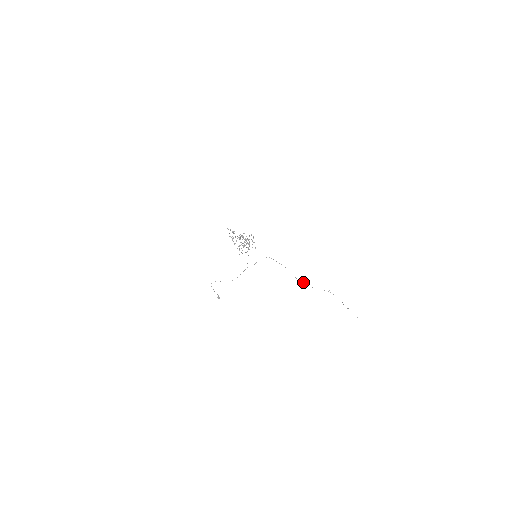
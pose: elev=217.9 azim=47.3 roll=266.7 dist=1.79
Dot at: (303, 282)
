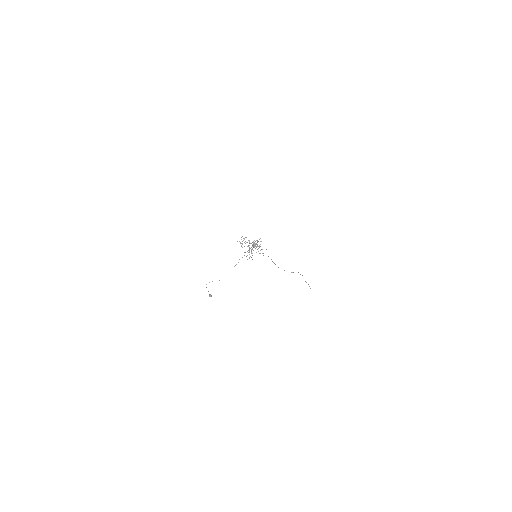
Dot at: occluded
